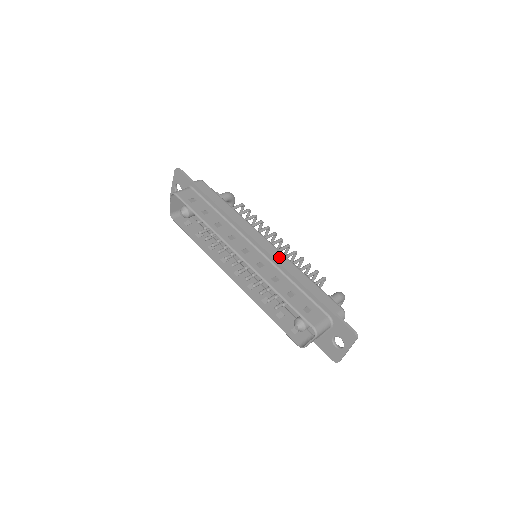
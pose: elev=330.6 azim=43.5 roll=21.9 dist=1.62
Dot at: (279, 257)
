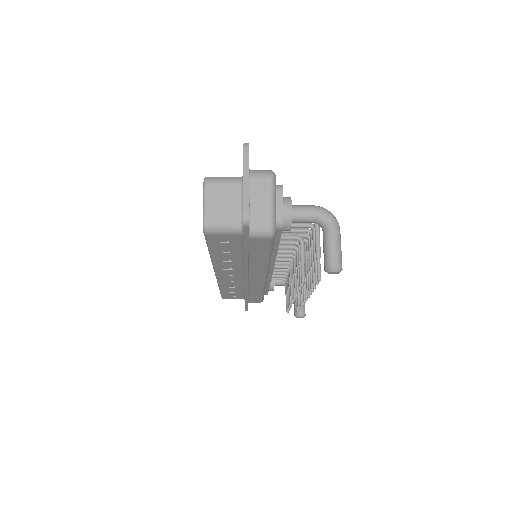
Dot at: occluded
